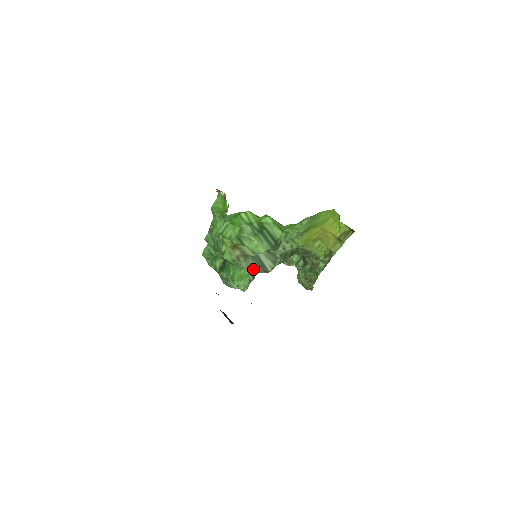
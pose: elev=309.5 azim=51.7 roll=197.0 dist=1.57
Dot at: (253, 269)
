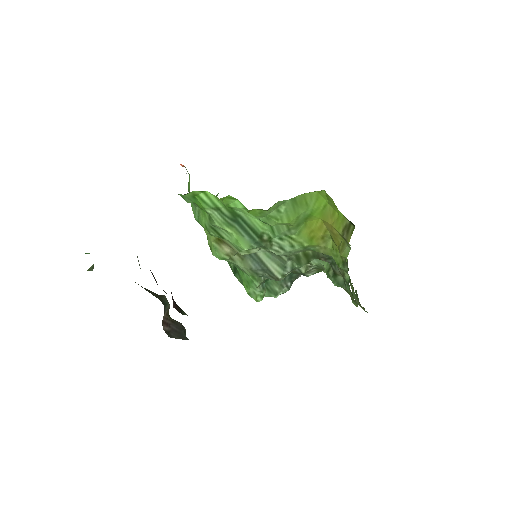
Dot at: (255, 273)
